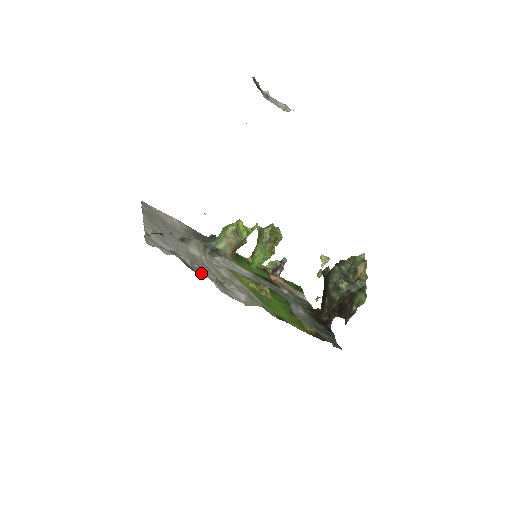
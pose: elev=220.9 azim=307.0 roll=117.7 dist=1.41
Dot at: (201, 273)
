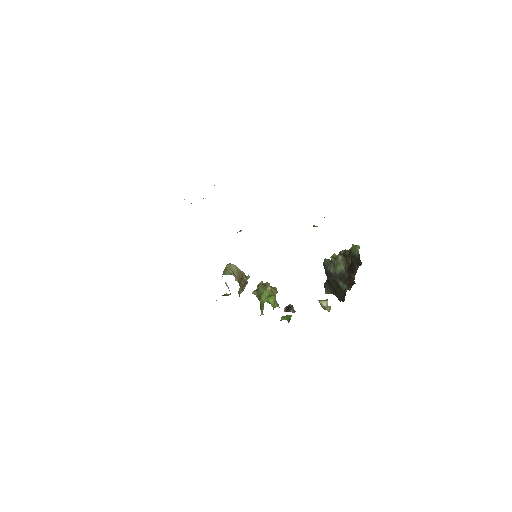
Dot at: occluded
